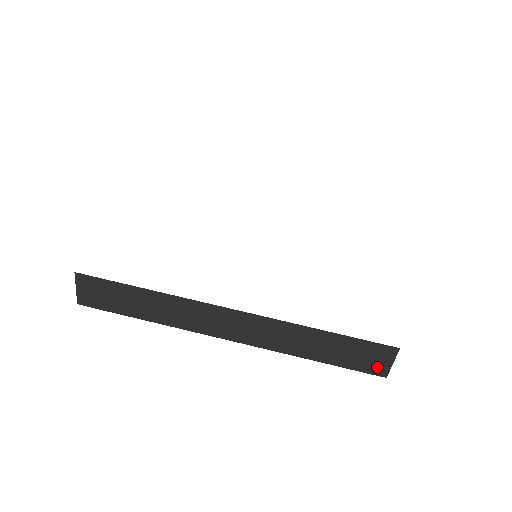
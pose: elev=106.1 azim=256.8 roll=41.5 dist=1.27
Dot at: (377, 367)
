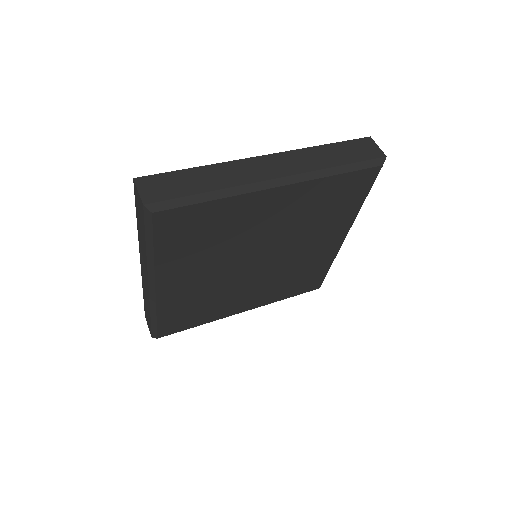
Dot at: (374, 153)
